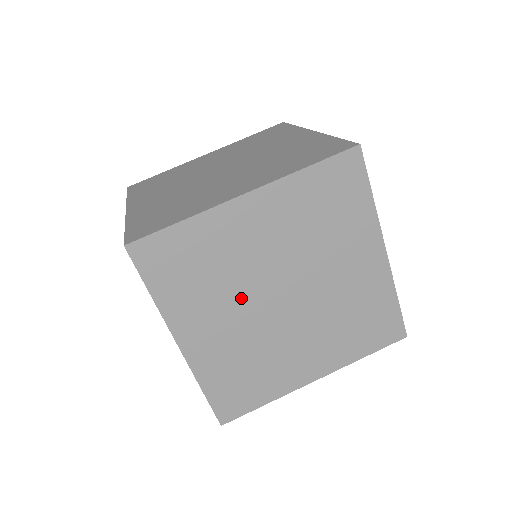
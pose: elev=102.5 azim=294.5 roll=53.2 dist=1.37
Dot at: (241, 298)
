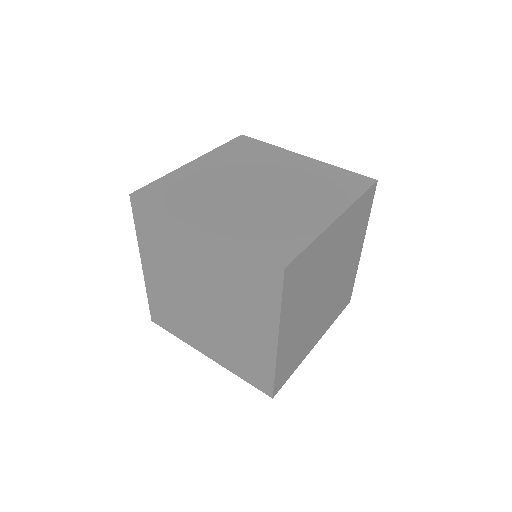
Dot at: (312, 295)
